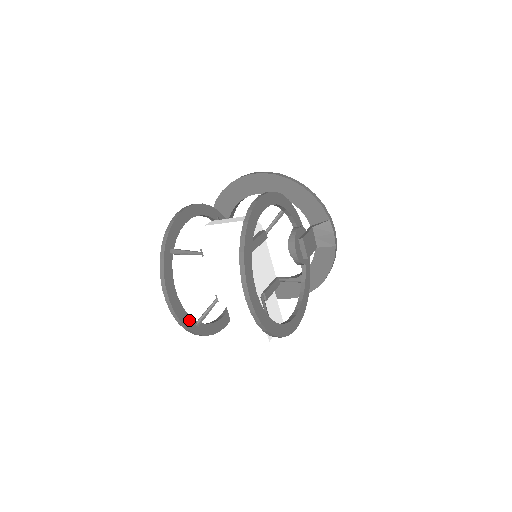
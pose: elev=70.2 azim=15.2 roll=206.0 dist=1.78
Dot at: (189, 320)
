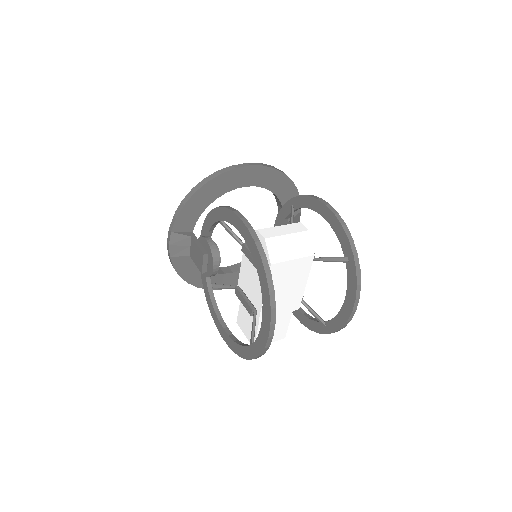
Dot at: occluded
